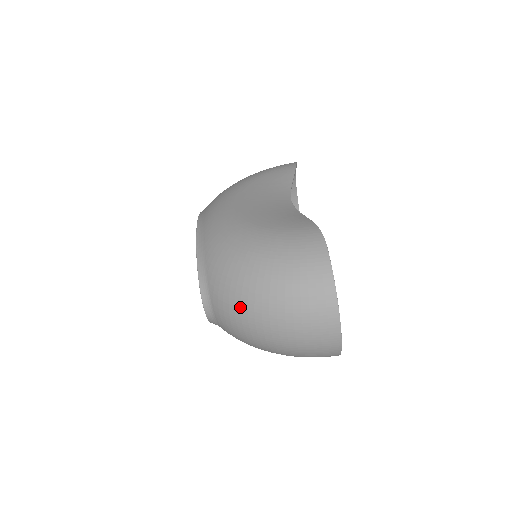
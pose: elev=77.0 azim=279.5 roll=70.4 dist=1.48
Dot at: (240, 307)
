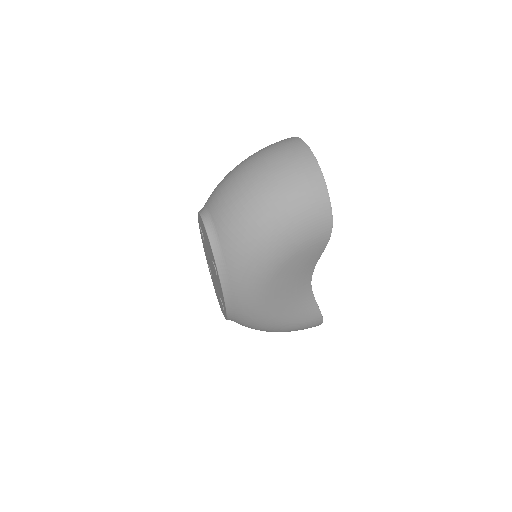
Dot at: (228, 179)
